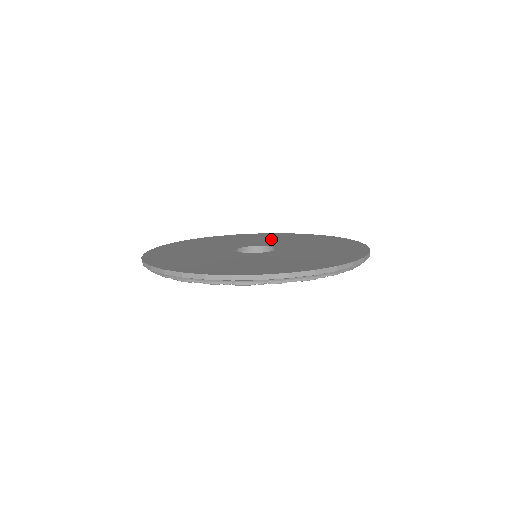
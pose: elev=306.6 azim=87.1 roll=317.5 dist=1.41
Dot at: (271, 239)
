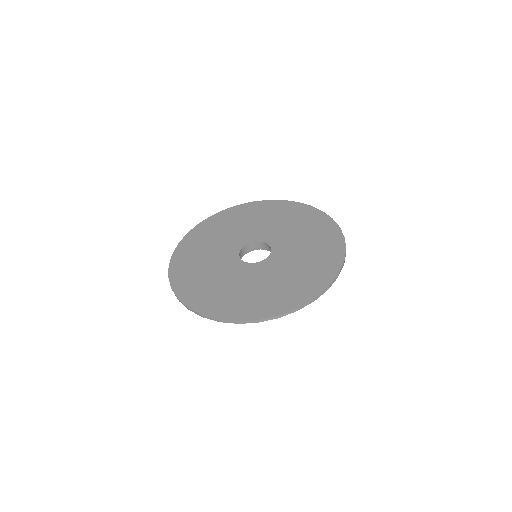
Dot at: (233, 228)
